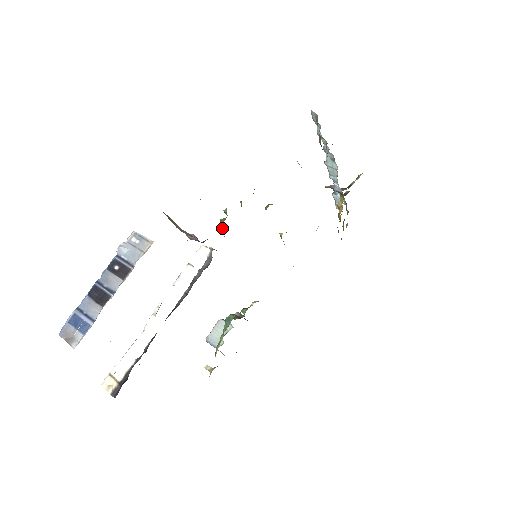
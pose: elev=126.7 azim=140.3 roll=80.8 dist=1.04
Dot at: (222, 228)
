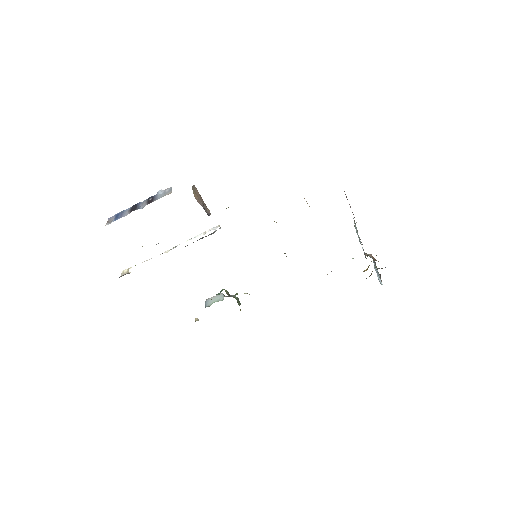
Dot at: occluded
